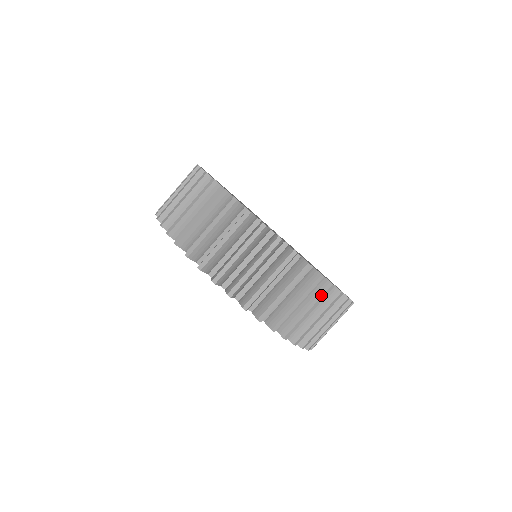
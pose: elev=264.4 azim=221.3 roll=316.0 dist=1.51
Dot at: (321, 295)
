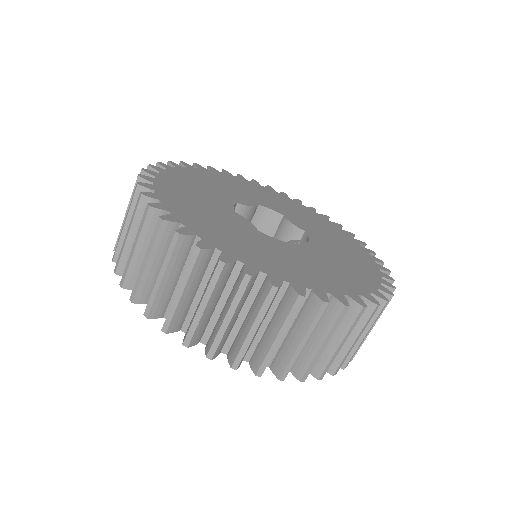
Dot at: (351, 323)
